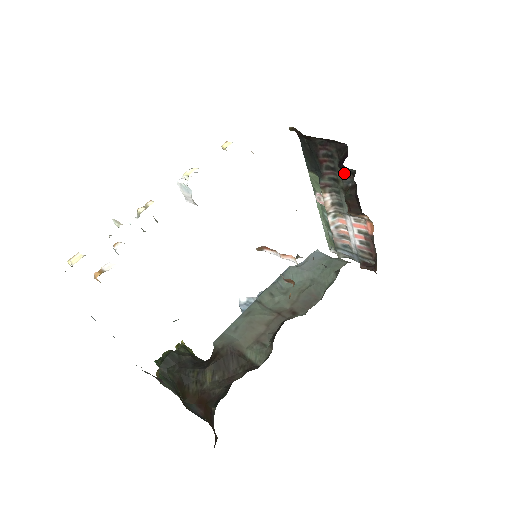
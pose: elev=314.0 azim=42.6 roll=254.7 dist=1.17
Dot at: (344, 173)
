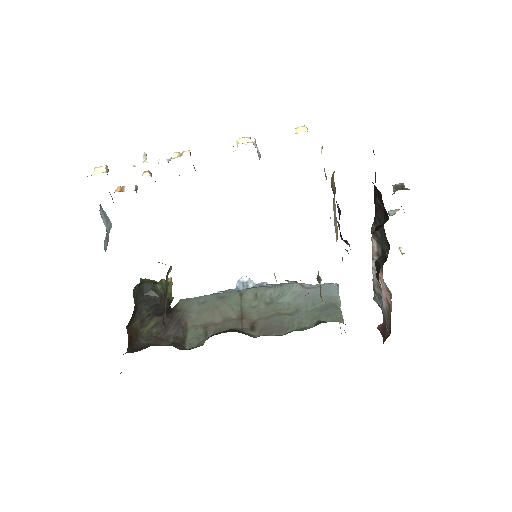
Dot at: (385, 238)
